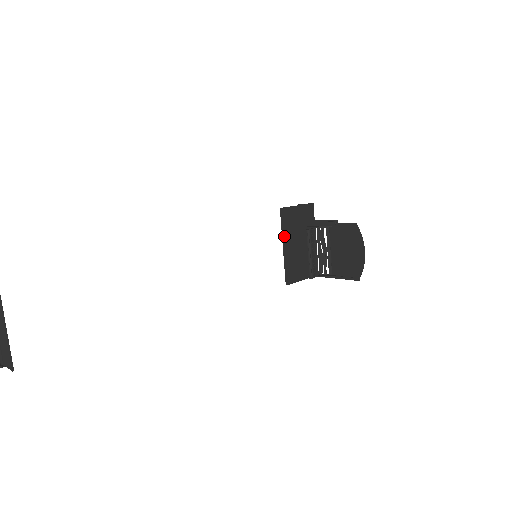
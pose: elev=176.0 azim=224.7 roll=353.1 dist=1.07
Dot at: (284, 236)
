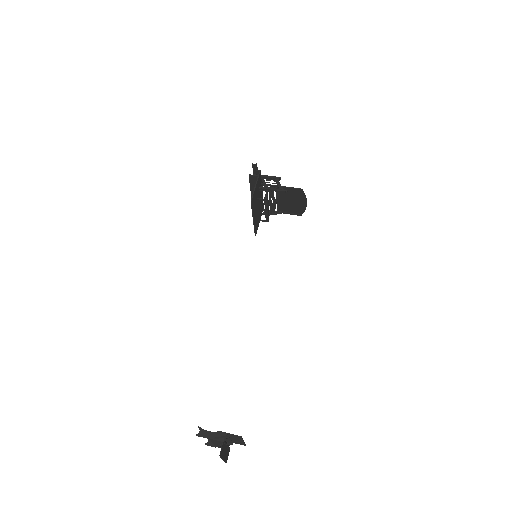
Dot at: (253, 213)
